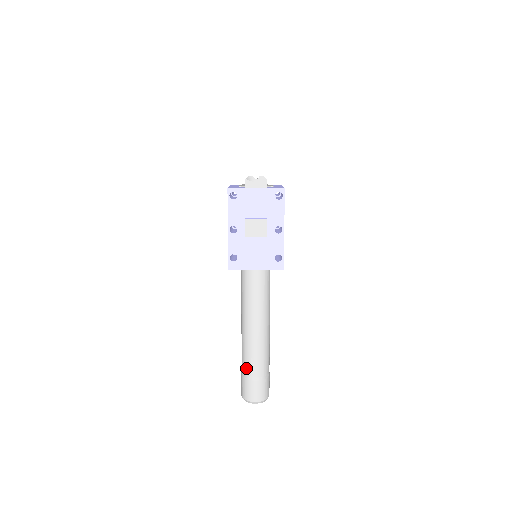
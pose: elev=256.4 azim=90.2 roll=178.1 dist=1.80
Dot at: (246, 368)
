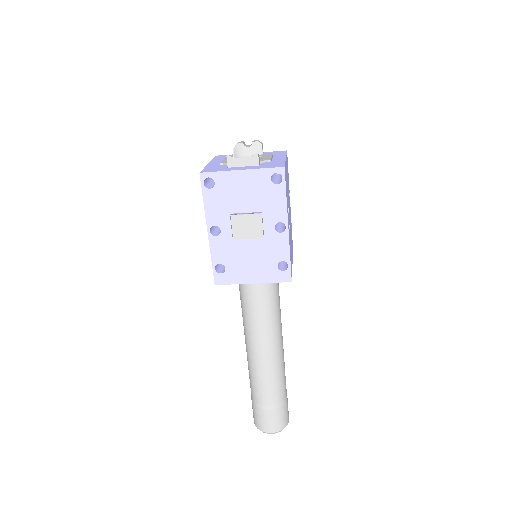
Dot at: (255, 395)
